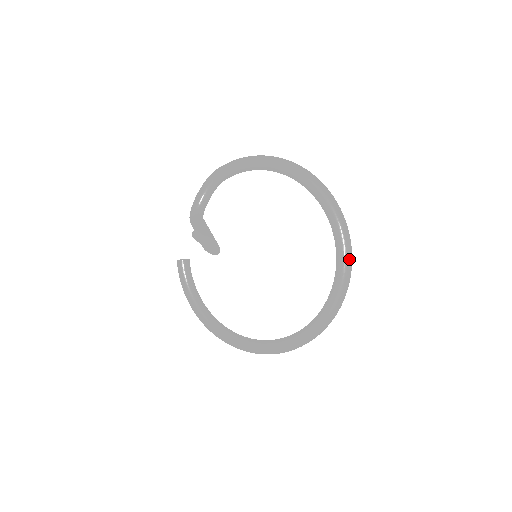
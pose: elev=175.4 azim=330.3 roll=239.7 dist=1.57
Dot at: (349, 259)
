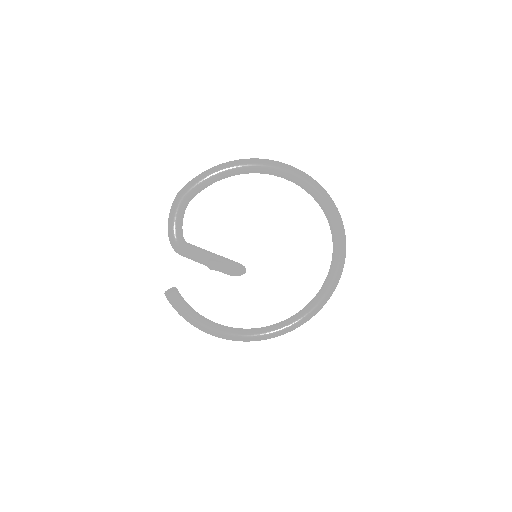
Dot at: (343, 226)
